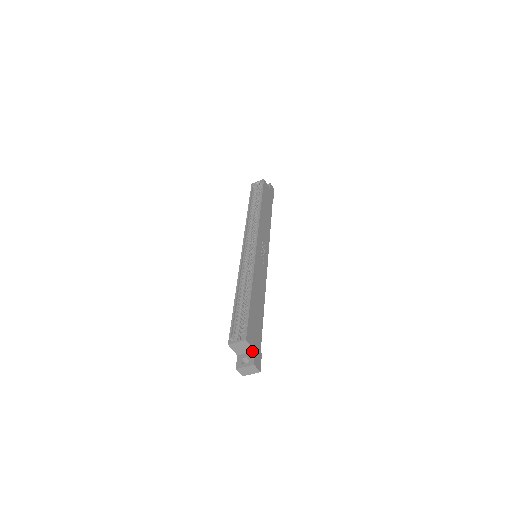
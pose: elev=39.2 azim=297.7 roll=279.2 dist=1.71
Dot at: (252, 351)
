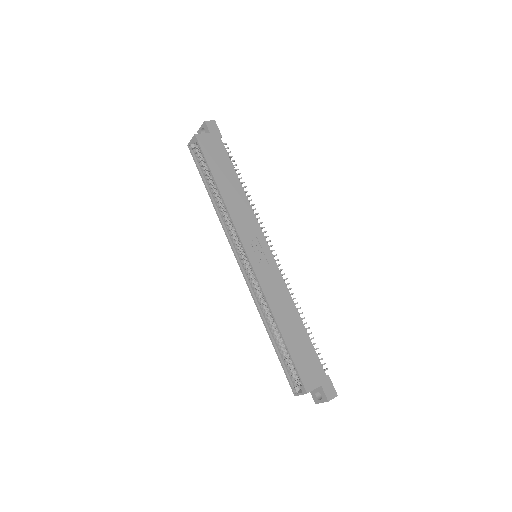
Dot at: (318, 386)
